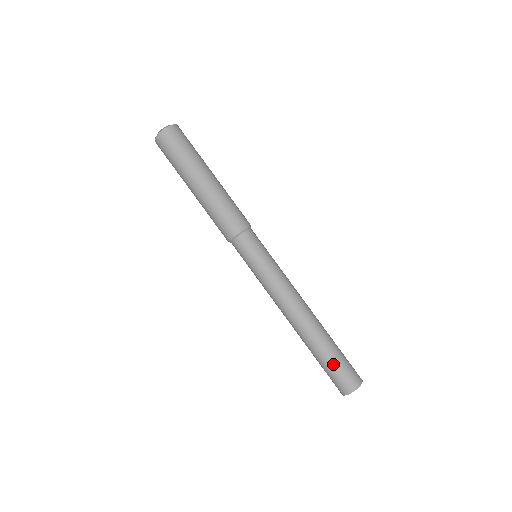
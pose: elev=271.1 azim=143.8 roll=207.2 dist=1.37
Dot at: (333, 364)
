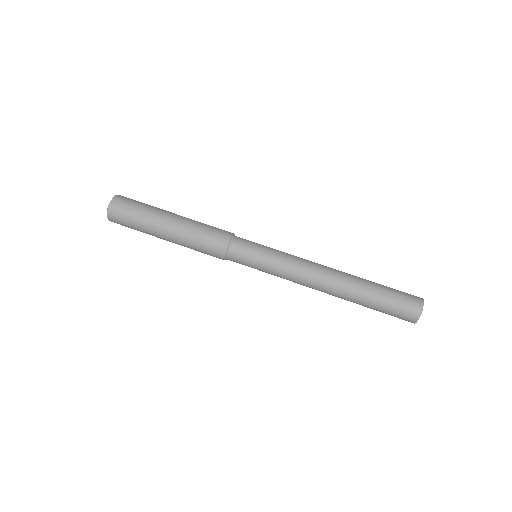
Dot at: (385, 305)
